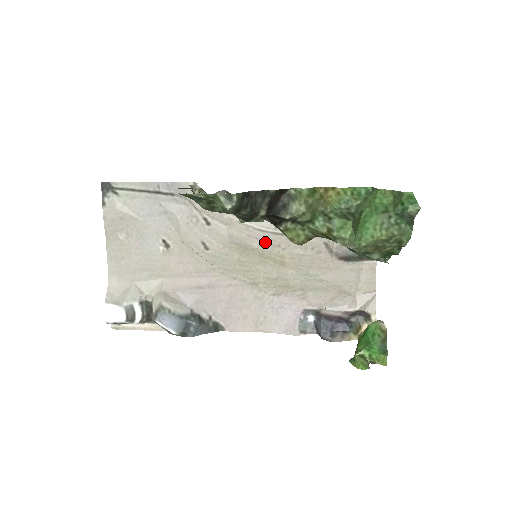
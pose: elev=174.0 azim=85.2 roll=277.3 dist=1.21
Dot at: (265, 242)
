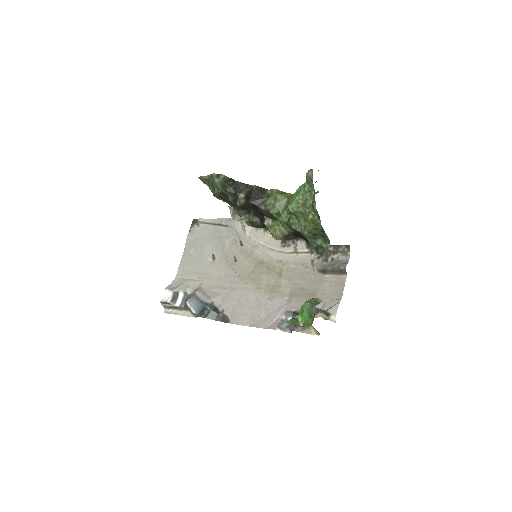
Dot at: (272, 258)
